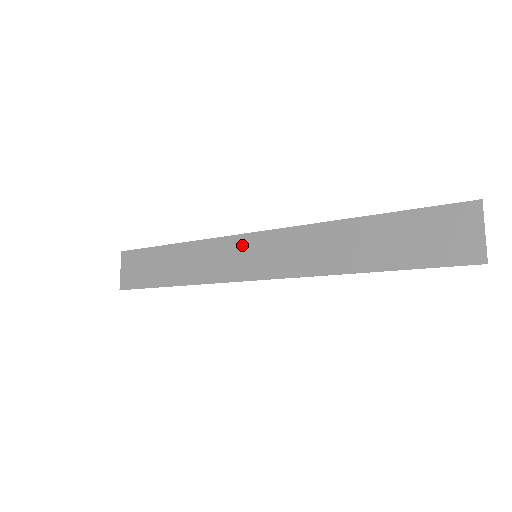
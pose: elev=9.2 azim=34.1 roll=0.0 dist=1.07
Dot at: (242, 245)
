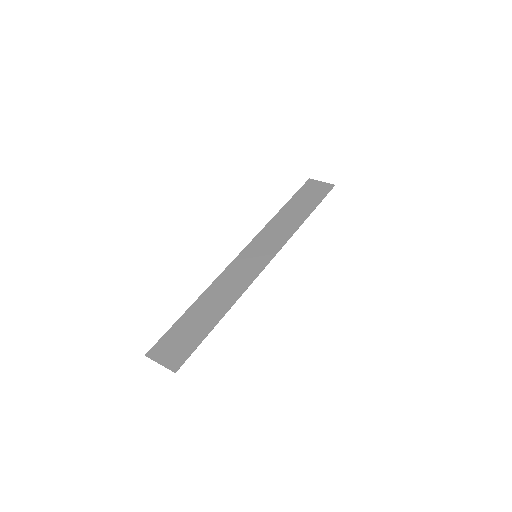
Dot at: (242, 260)
